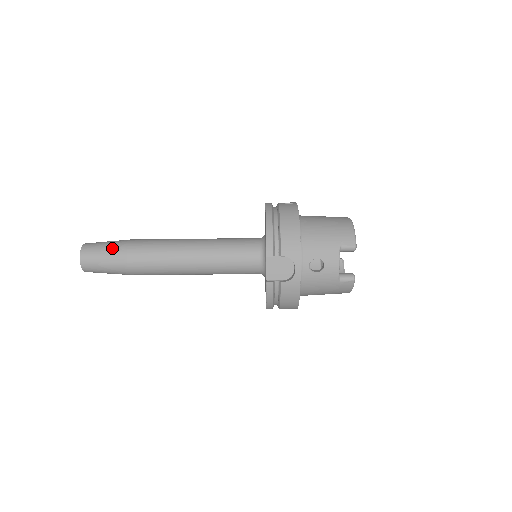
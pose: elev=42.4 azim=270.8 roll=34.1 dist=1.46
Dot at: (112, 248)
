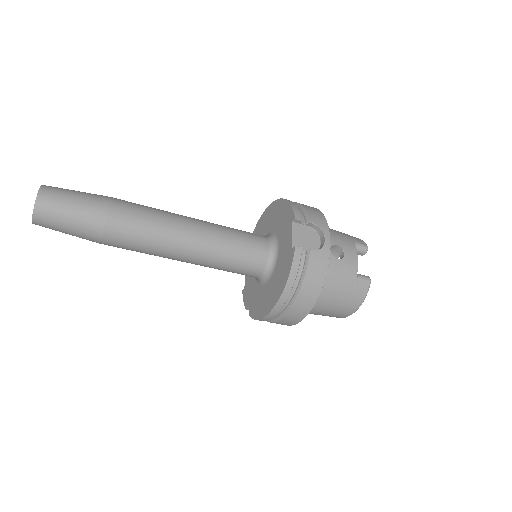
Dot at: (89, 193)
